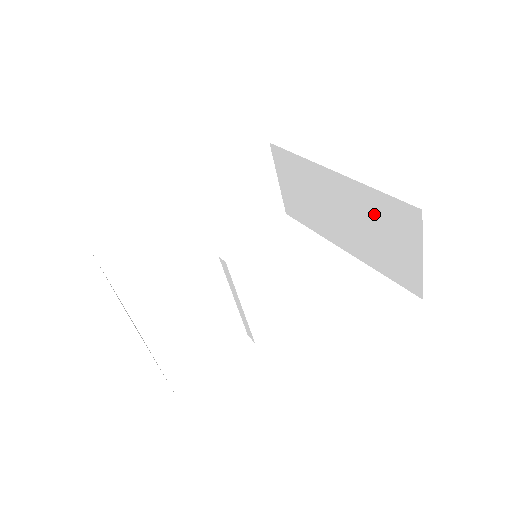
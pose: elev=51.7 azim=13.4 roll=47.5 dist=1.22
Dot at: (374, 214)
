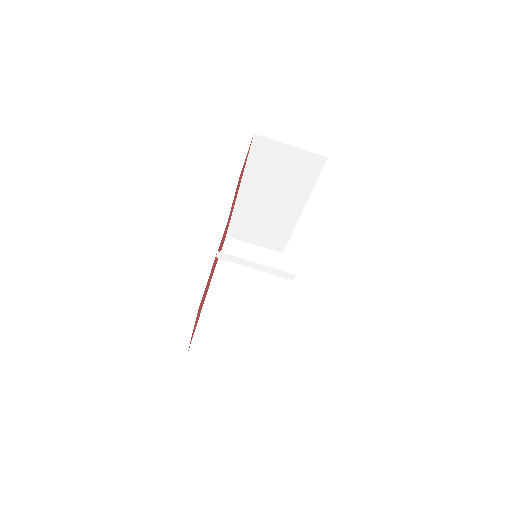
Dot at: (265, 171)
